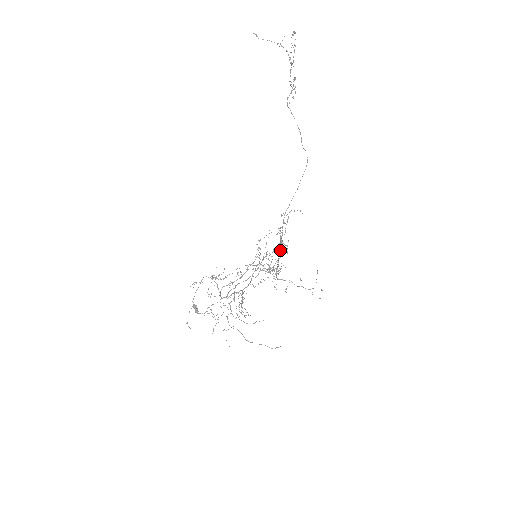
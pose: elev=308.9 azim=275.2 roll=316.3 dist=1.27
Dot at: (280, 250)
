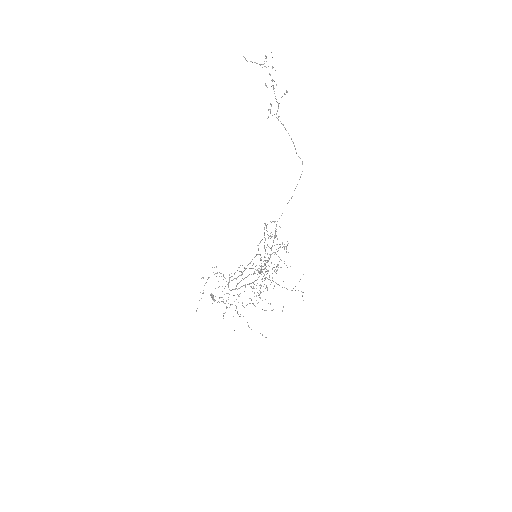
Dot at: (267, 254)
